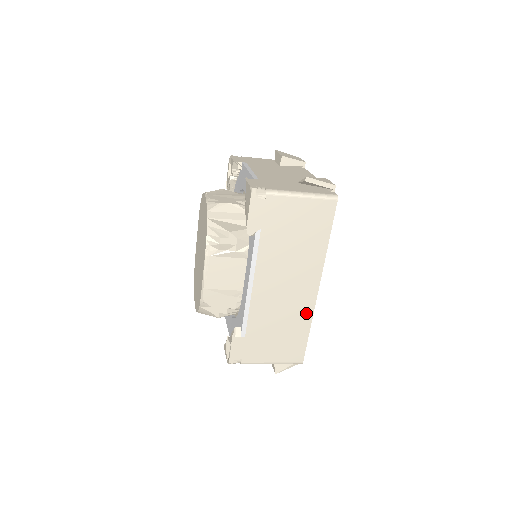
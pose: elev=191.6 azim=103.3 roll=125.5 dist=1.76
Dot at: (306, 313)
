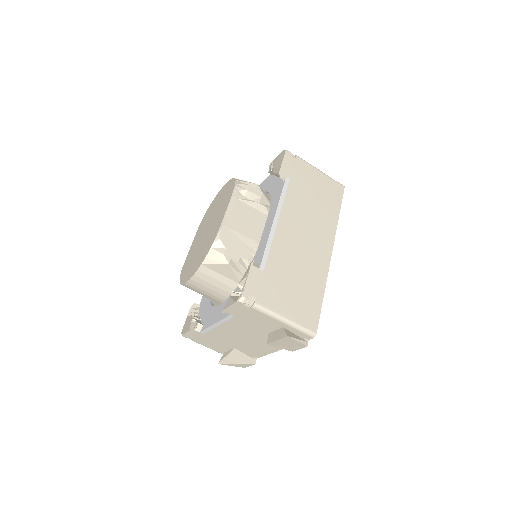
Dot at: (321, 273)
